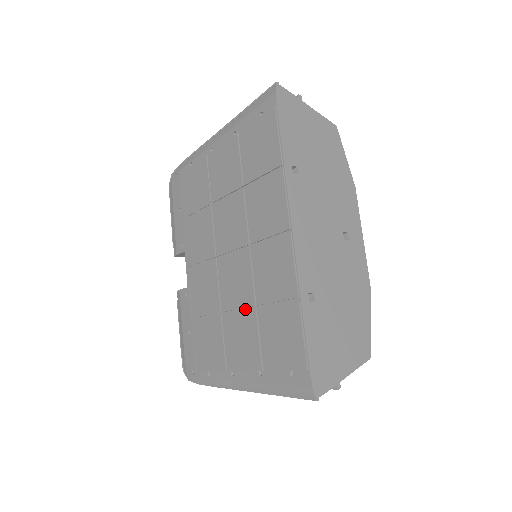
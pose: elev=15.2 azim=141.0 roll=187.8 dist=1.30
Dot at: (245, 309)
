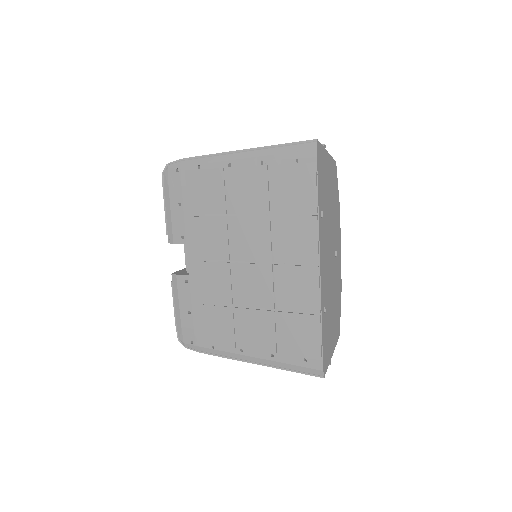
Dot at: (262, 308)
